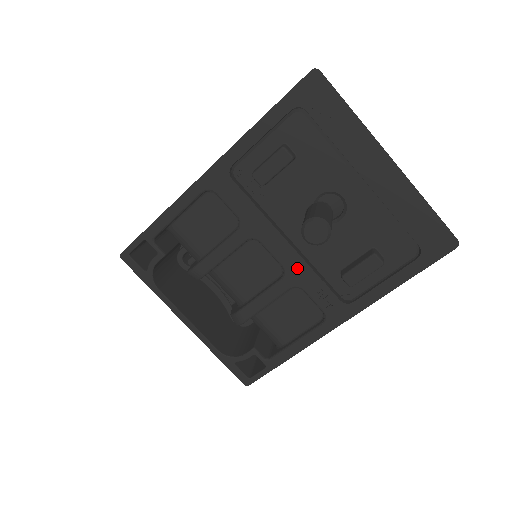
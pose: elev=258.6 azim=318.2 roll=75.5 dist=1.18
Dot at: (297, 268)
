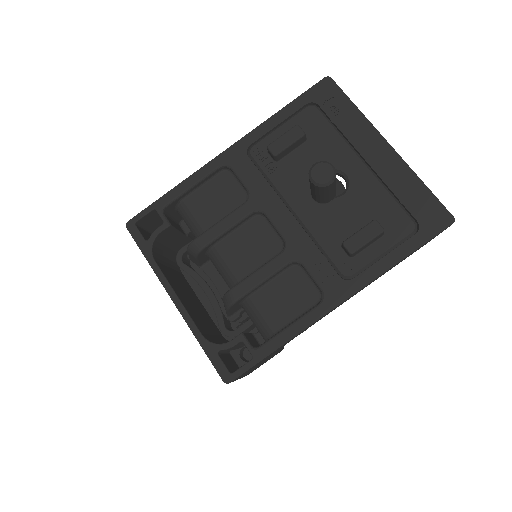
Dot at: (298, 241)
